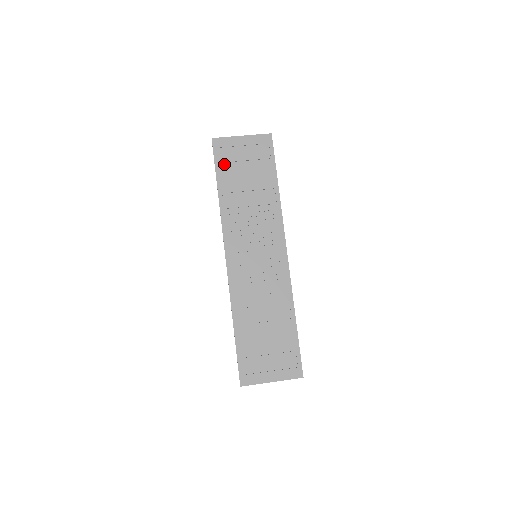
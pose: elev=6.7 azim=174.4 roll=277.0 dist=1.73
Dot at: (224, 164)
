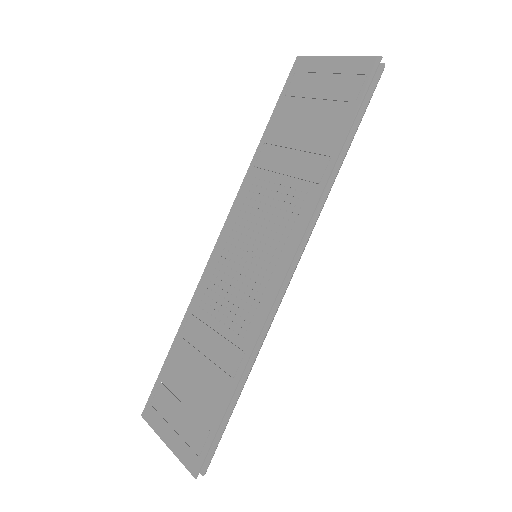
Dot at: (290, 99)
